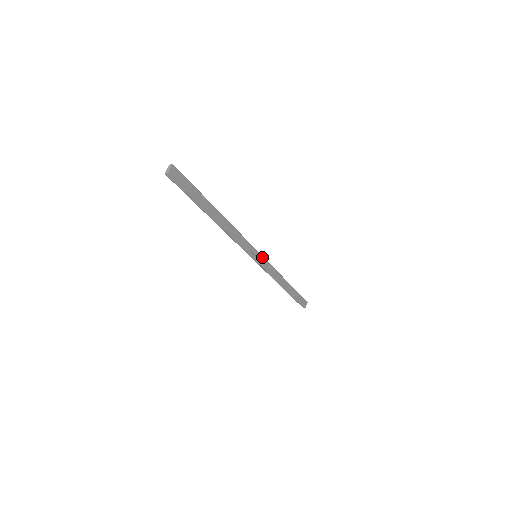
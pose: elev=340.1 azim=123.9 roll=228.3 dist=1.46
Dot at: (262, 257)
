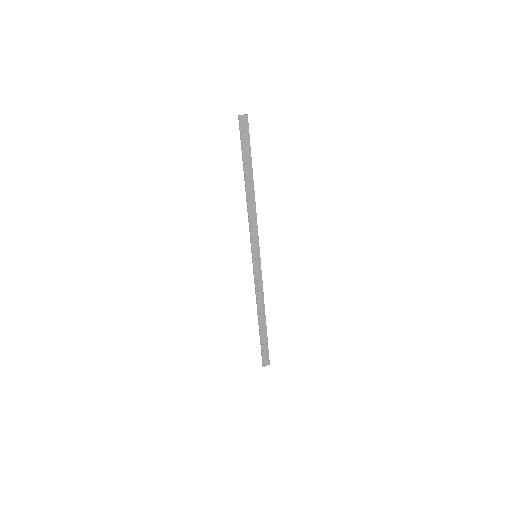
Dot at: (260, 263)
